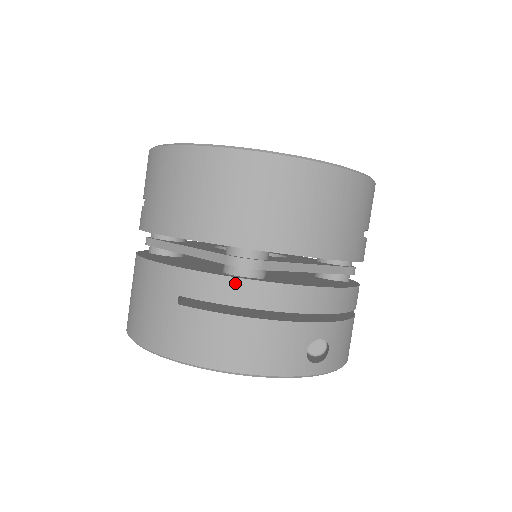
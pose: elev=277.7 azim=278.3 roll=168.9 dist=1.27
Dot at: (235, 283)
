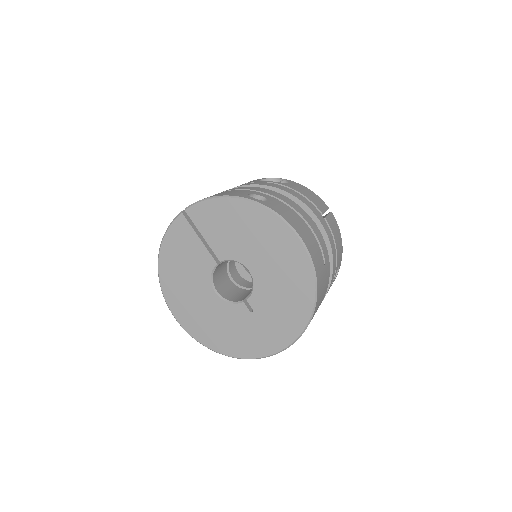
Dot at: occluded
